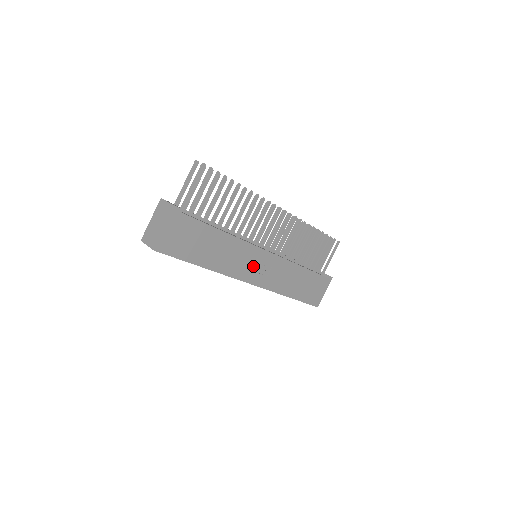
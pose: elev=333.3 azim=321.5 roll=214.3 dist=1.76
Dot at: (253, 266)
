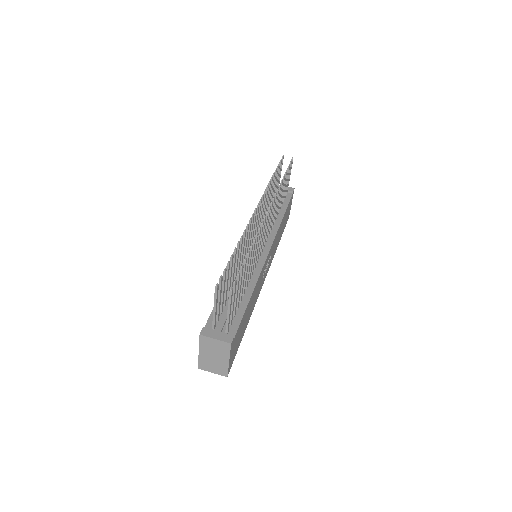
Dot at: (264, 272)
